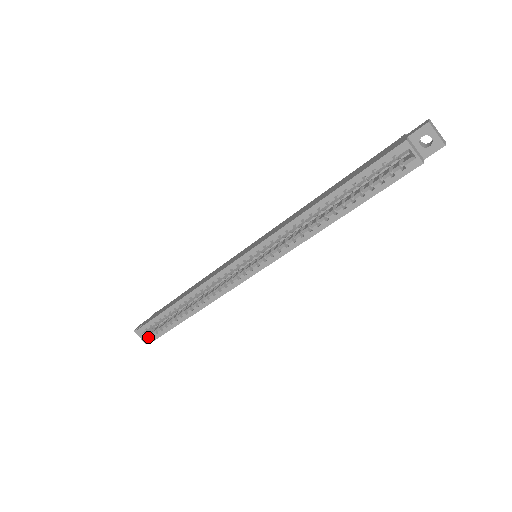
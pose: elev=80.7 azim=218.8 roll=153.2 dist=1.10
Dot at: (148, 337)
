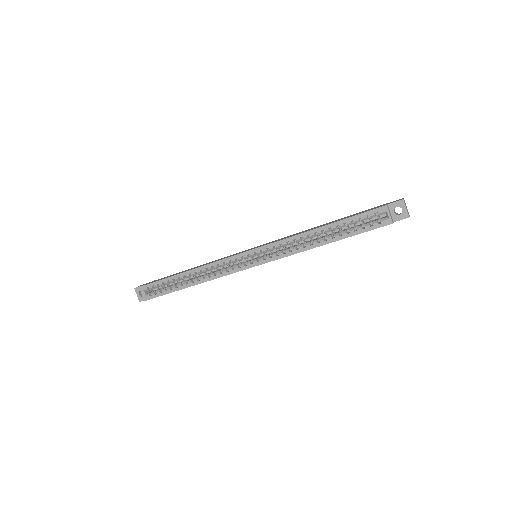
Dot at: (146, 295)
